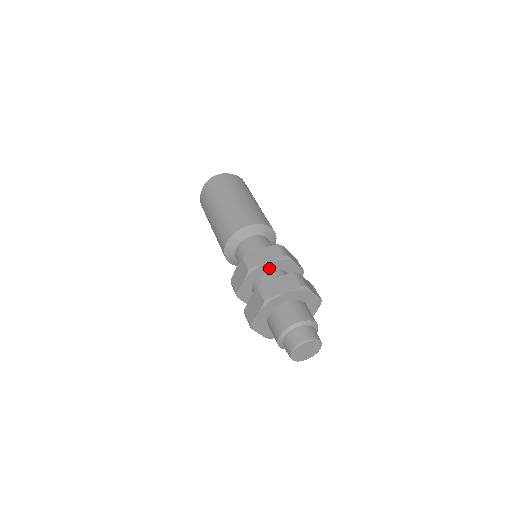
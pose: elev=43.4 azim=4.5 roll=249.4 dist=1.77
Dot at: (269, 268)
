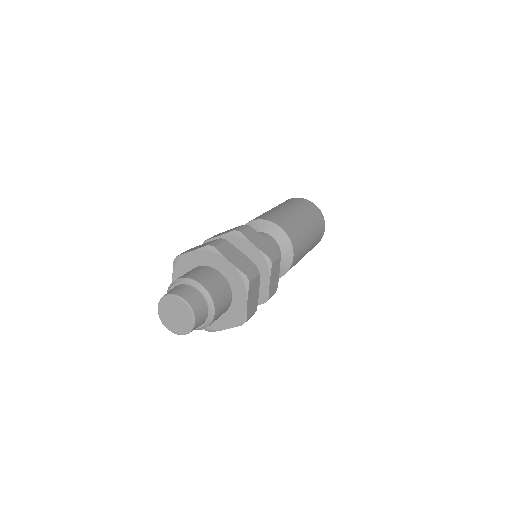
Dot at: occluded
